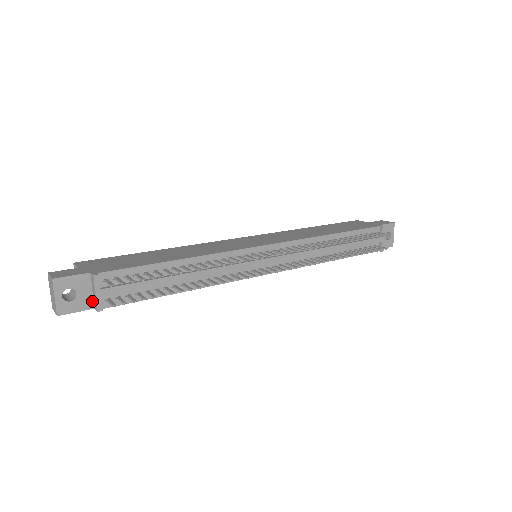
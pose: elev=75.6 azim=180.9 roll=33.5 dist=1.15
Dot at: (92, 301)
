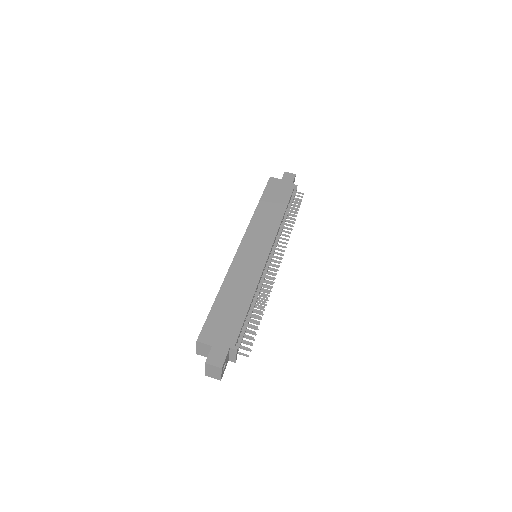
Dot at: (228, 359)
